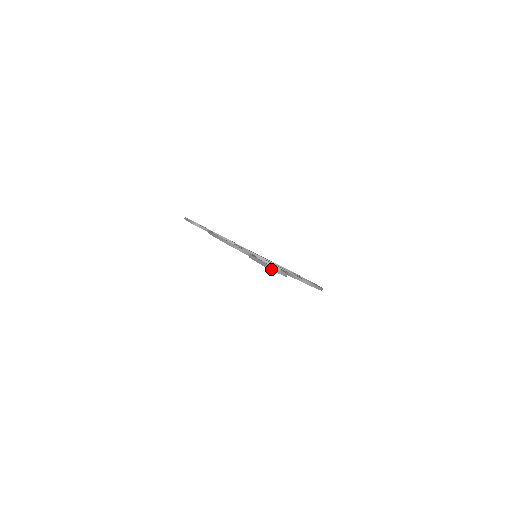
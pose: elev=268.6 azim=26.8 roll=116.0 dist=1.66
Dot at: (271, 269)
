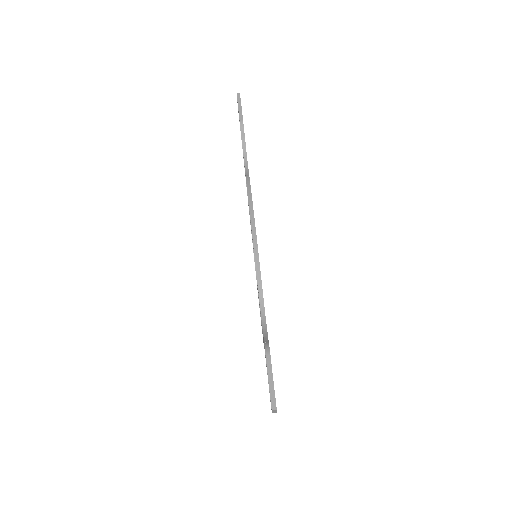
Dot at: (273, 411)
